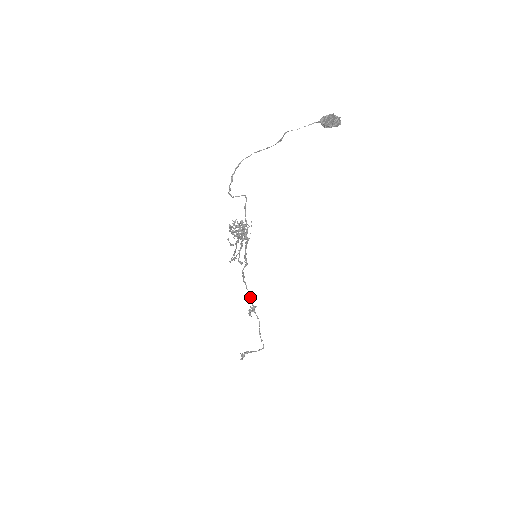
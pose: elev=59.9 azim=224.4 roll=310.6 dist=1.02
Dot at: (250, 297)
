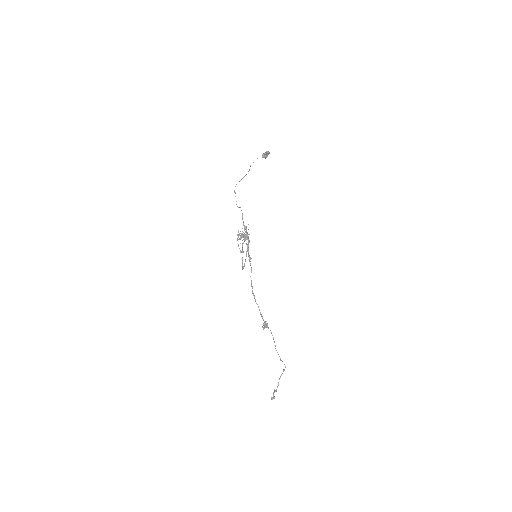
Dot at: (260, 312)
